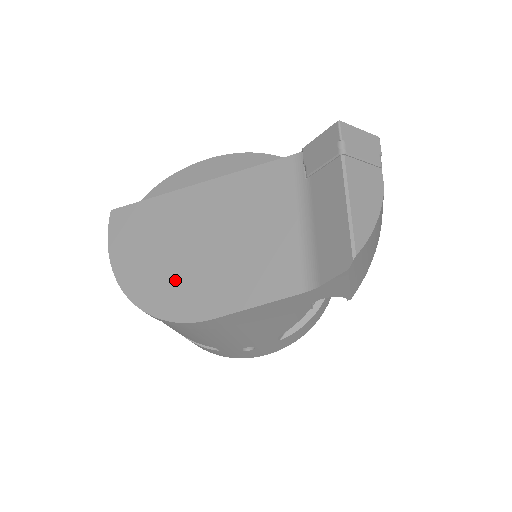
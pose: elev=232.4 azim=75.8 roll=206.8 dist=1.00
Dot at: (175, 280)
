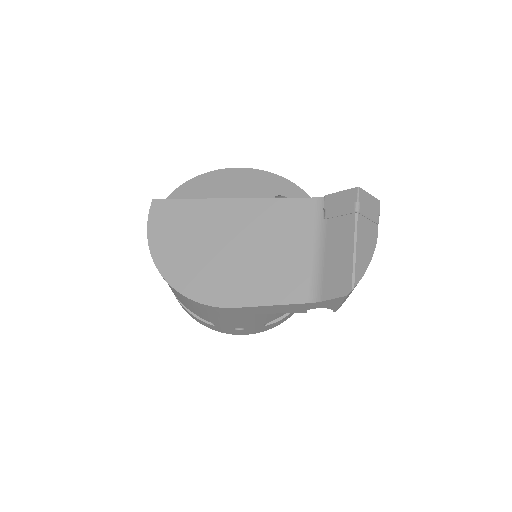
Dot at: (206, 271)
